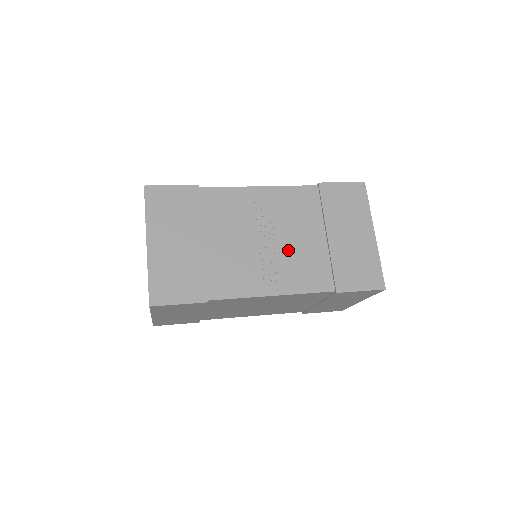
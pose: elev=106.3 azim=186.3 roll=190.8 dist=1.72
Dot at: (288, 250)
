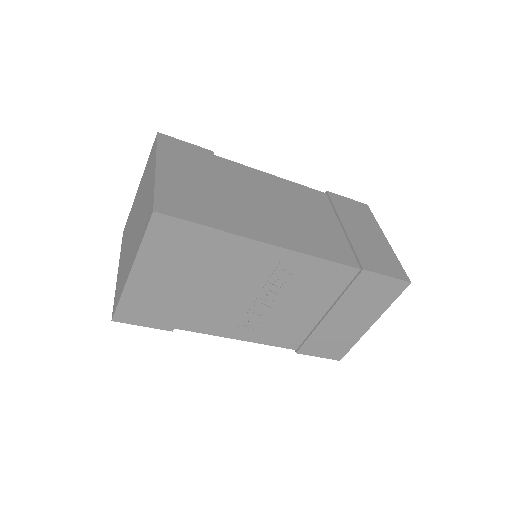
Dot at: (279, 313)
